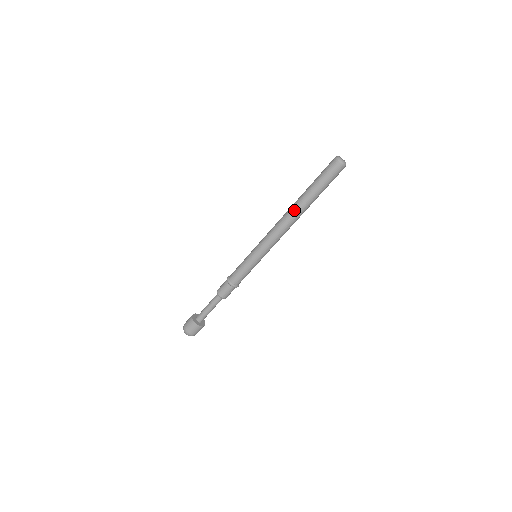
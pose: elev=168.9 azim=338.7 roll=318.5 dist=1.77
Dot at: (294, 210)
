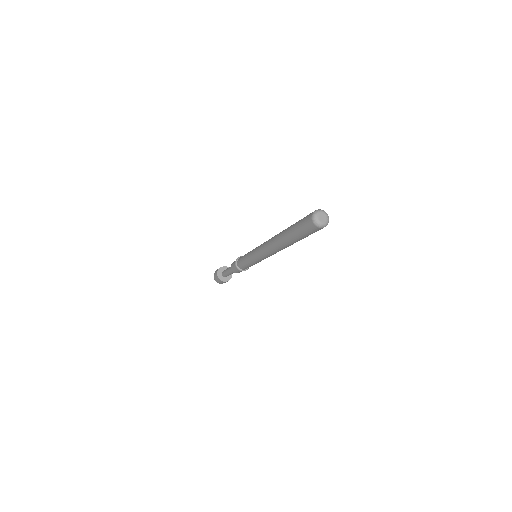
Dot at: (276, 240)
